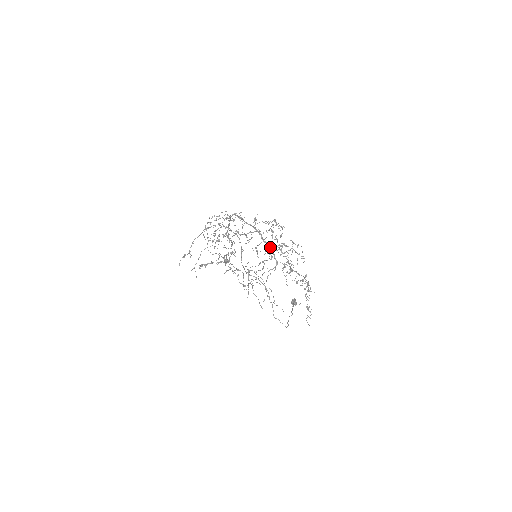
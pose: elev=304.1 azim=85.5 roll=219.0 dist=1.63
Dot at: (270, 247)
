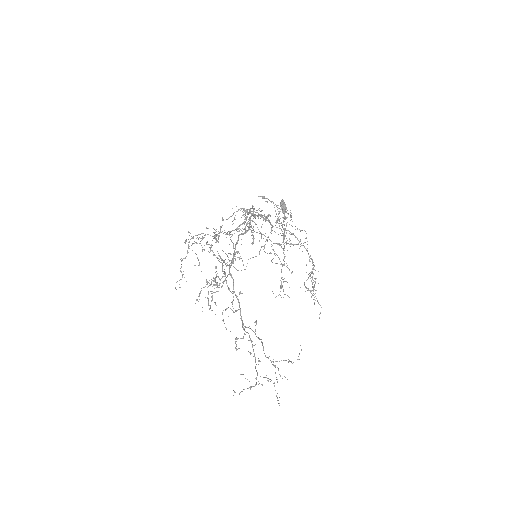
Dot at: occluded
